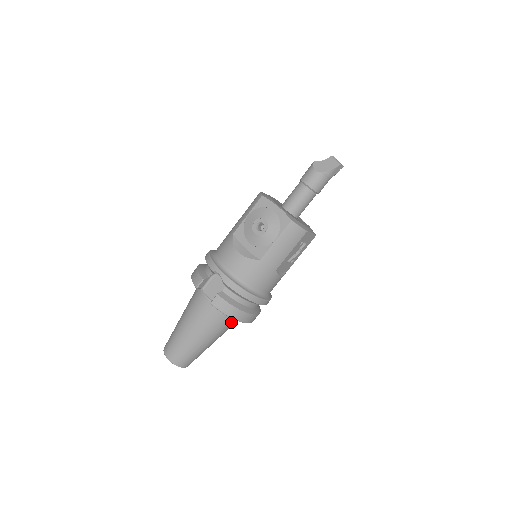
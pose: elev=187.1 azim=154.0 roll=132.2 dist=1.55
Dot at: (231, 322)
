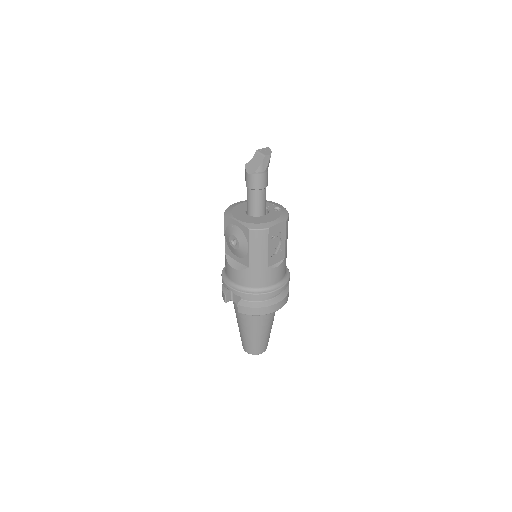
Dot at: occluded
